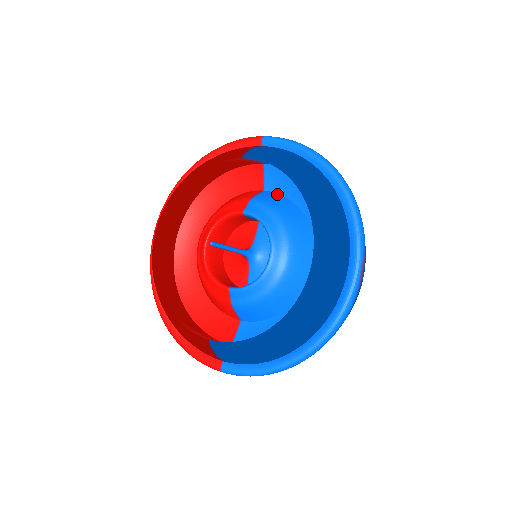
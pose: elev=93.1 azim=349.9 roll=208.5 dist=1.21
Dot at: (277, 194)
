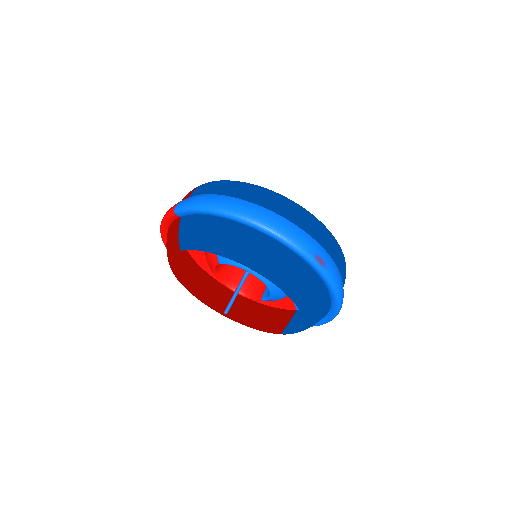
Dot at: occluded
